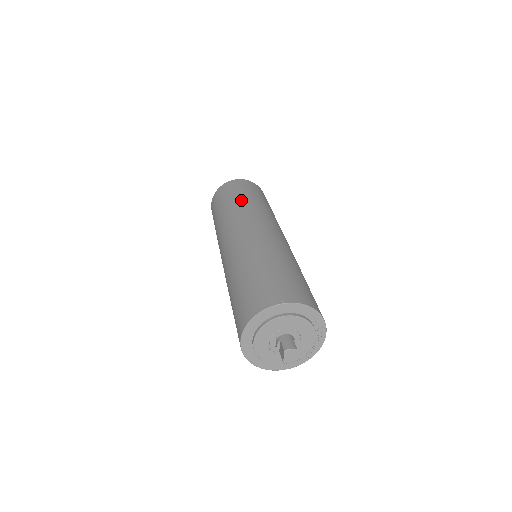
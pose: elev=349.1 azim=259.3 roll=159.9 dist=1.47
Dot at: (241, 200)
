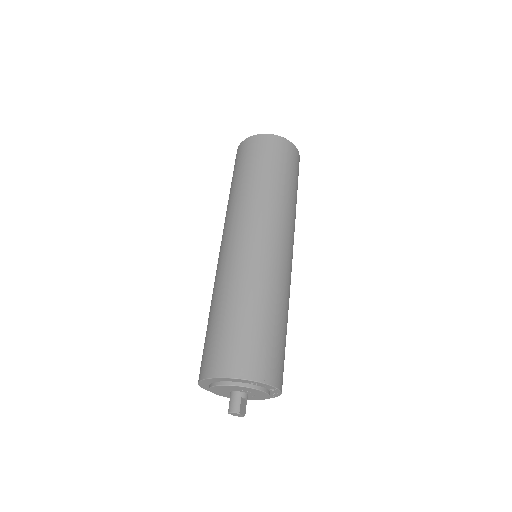
Dot at: (242, 184)
